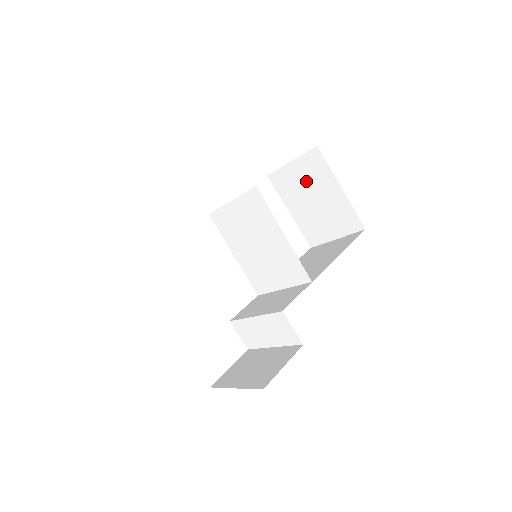
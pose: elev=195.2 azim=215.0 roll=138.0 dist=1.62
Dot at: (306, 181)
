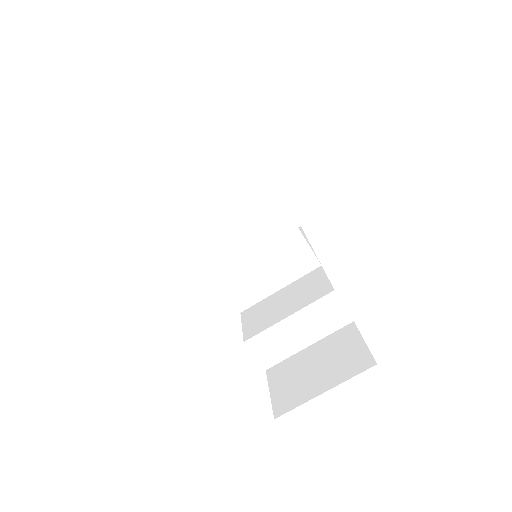
Dot at: occluded
